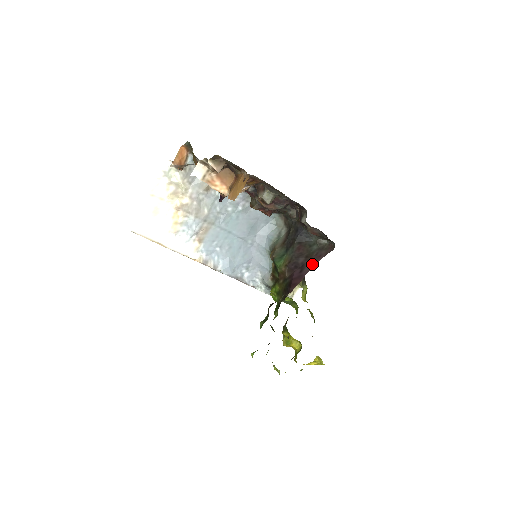
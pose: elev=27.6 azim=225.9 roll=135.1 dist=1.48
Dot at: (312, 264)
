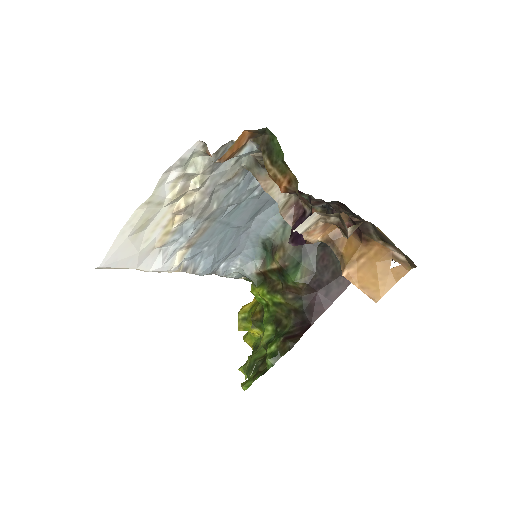
Dot at: (342, 286)
